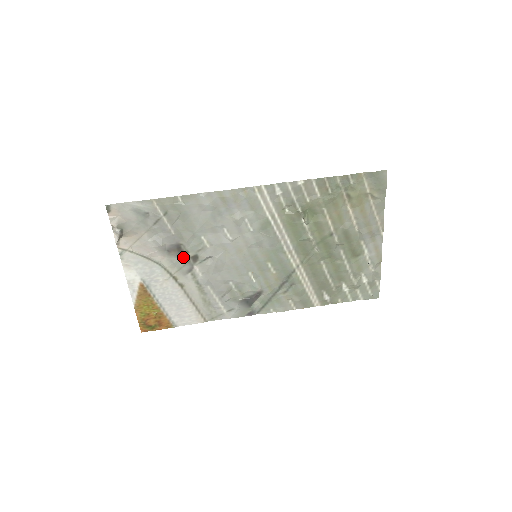
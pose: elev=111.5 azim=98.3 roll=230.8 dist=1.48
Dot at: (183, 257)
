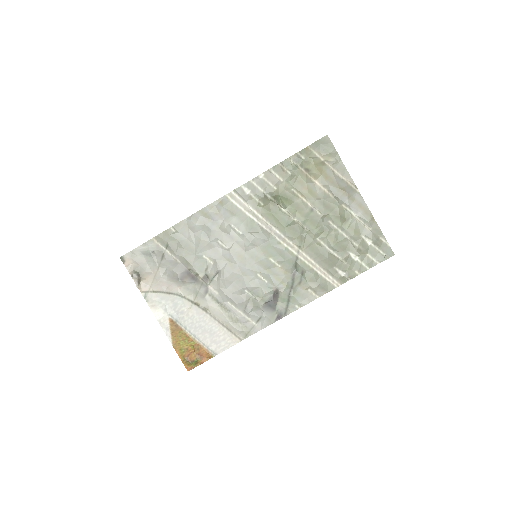
Dot at: (196, 281)
